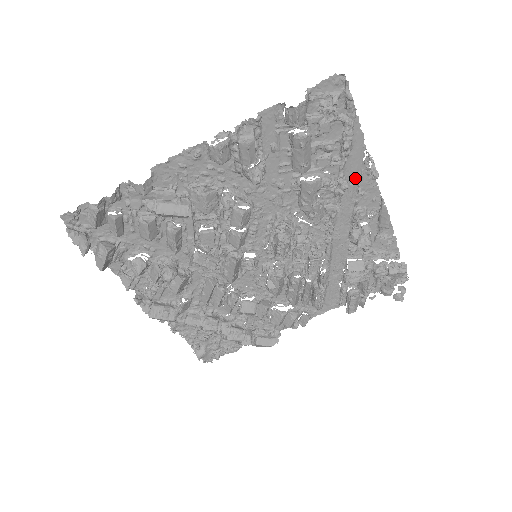
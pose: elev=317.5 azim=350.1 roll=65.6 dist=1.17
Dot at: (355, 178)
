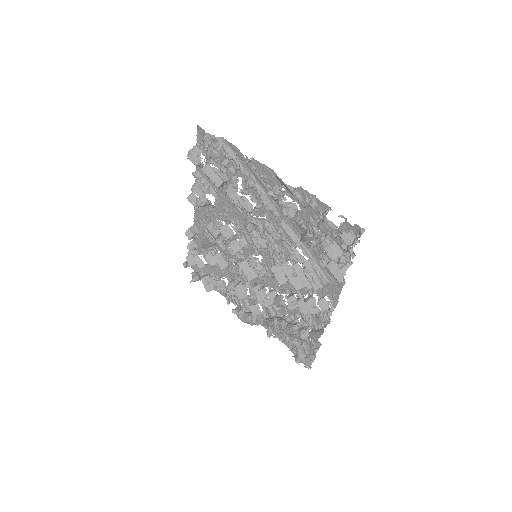
Dot at: (254, 170)
